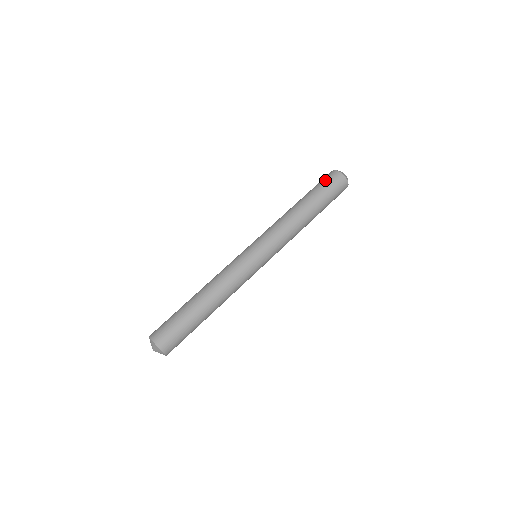
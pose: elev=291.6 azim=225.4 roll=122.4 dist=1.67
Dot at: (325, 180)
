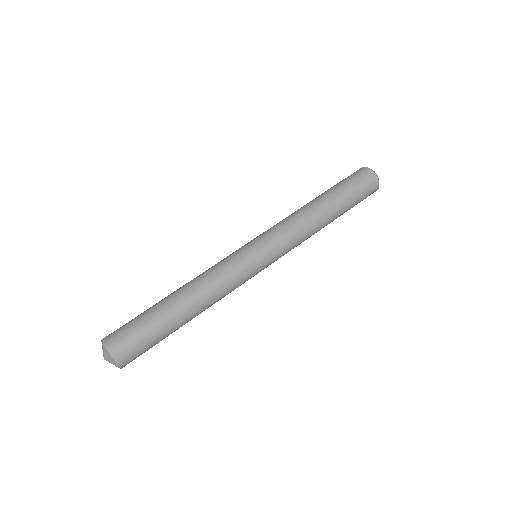
Dot at: (359, 181)
